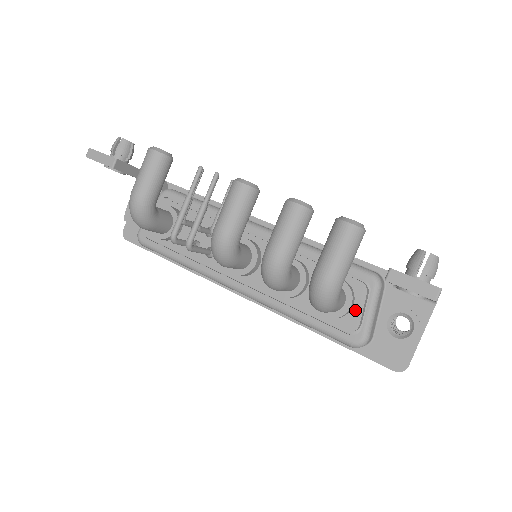
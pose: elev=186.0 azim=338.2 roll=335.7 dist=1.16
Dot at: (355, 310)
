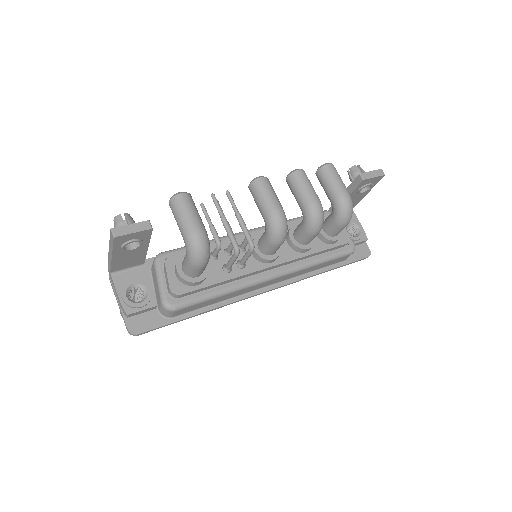
Dot at: occluded
